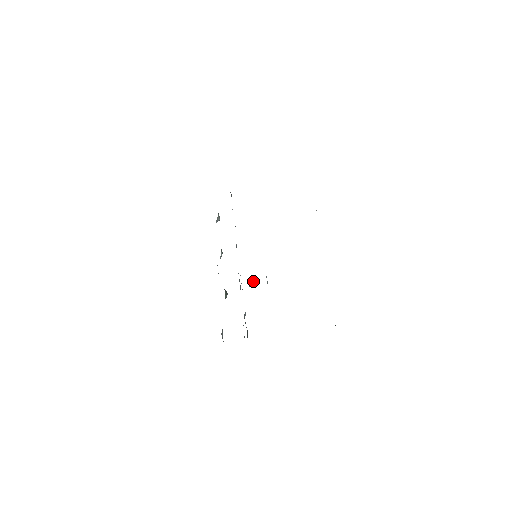
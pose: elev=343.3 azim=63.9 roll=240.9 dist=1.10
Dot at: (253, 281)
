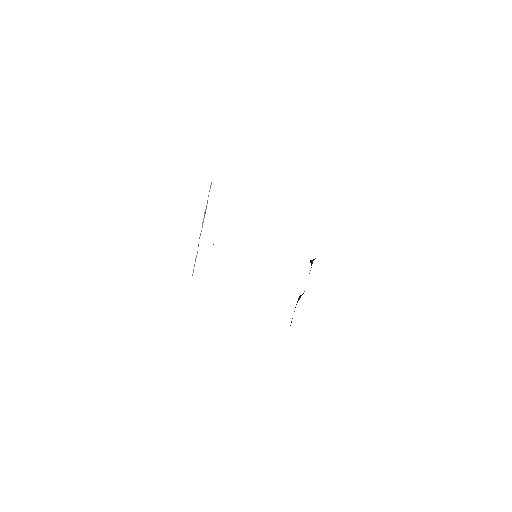
Dot at: occluded
